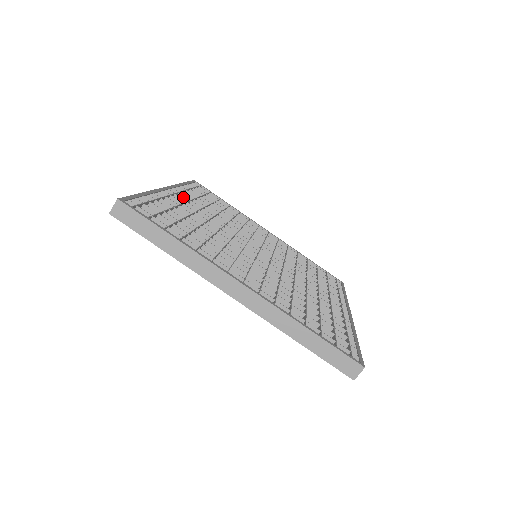
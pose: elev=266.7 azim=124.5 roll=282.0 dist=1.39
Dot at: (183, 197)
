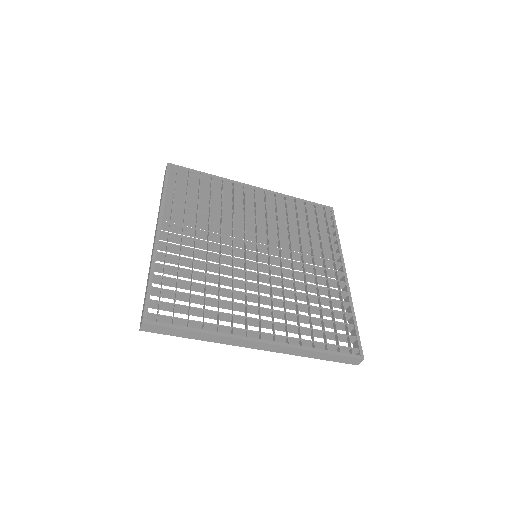
Dot at: (265, 199)
